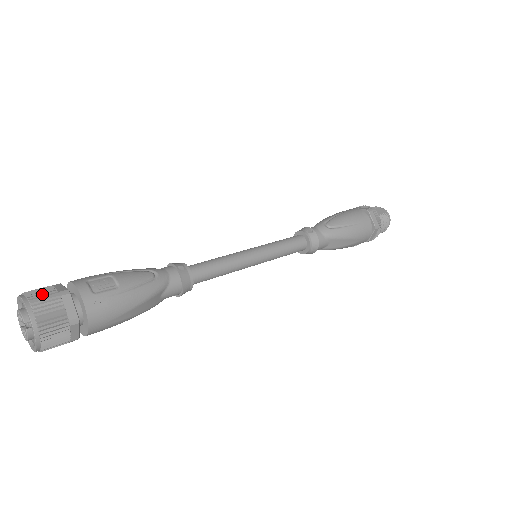
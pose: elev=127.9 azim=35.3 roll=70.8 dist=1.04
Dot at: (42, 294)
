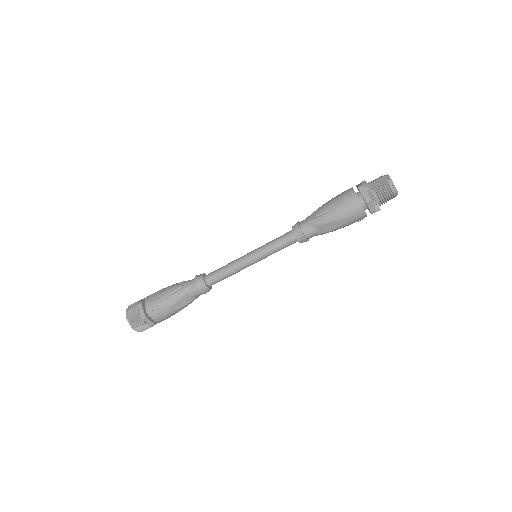
Dot at: (132, 305)
